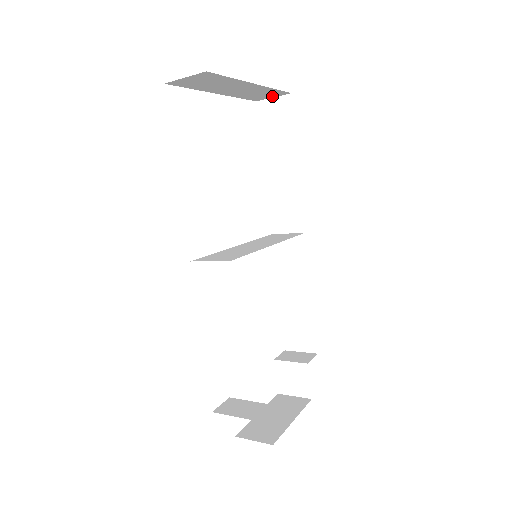
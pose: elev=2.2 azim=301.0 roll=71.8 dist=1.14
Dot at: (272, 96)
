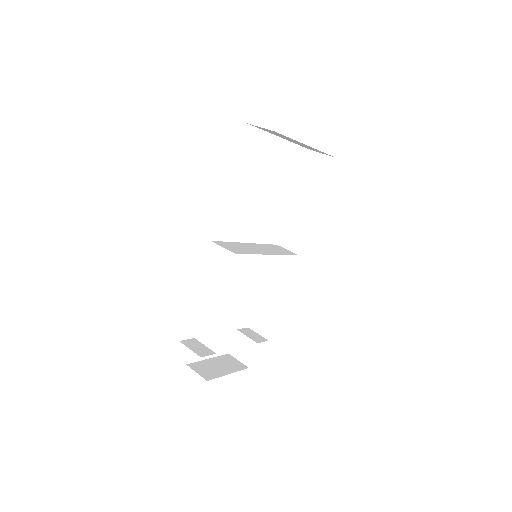
Dot at: occluded
